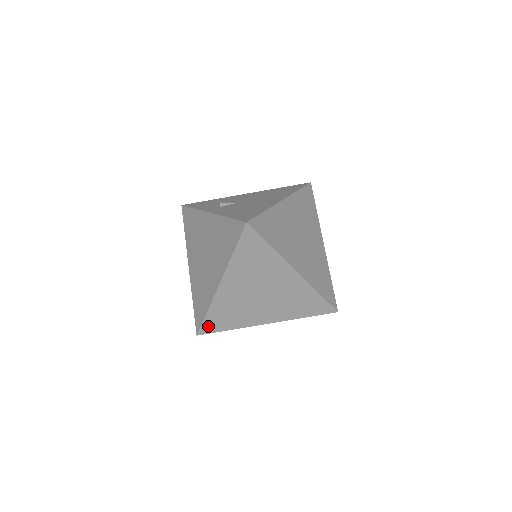
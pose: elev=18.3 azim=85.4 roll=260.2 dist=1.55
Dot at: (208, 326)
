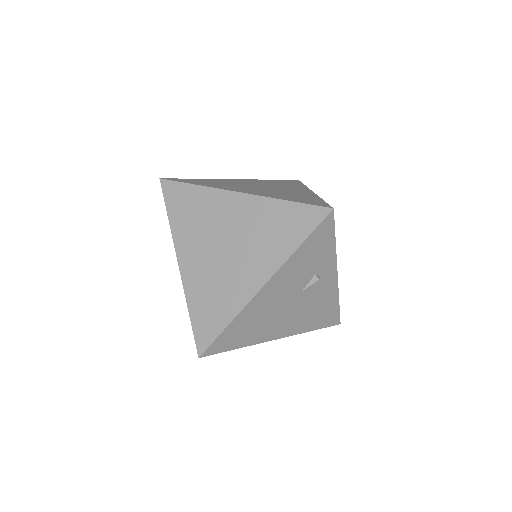
Dot at: (202, 334)
